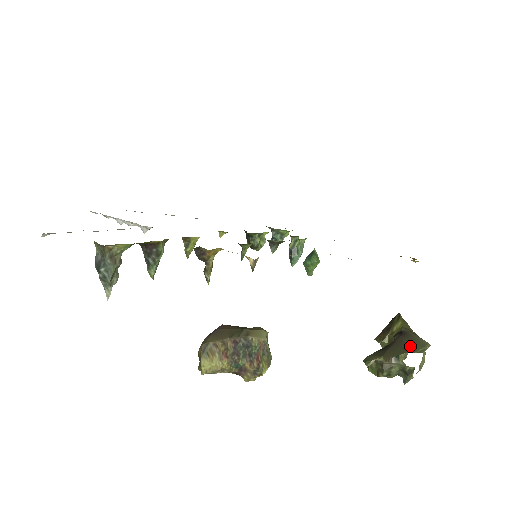
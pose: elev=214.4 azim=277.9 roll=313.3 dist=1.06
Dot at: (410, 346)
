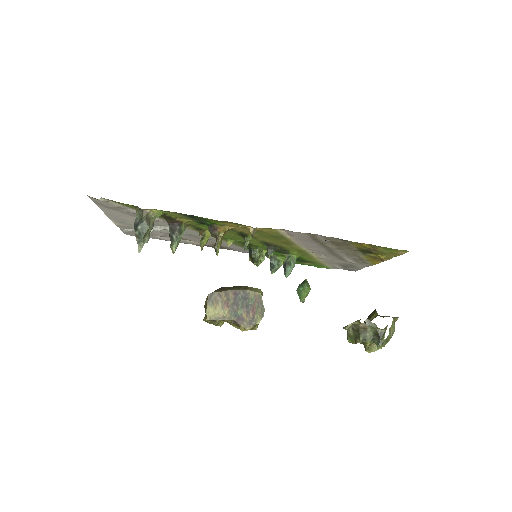
Dot at: occluded
